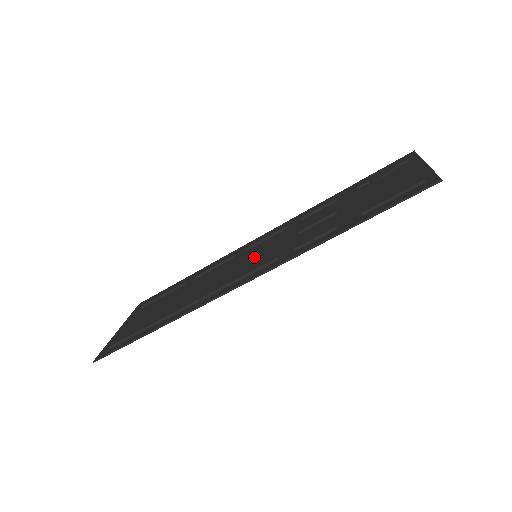
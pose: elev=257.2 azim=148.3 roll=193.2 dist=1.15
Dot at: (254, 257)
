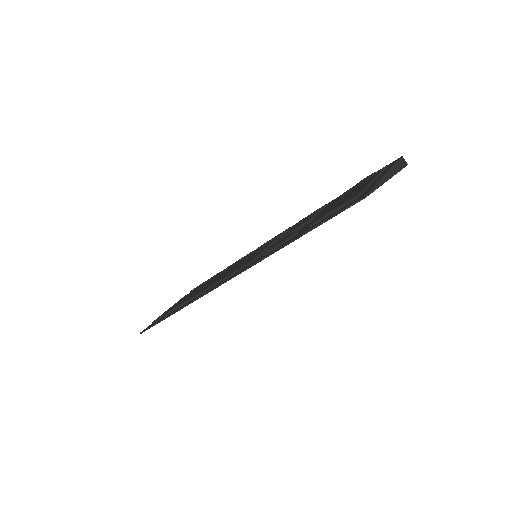
Dot at: (249, 257)
